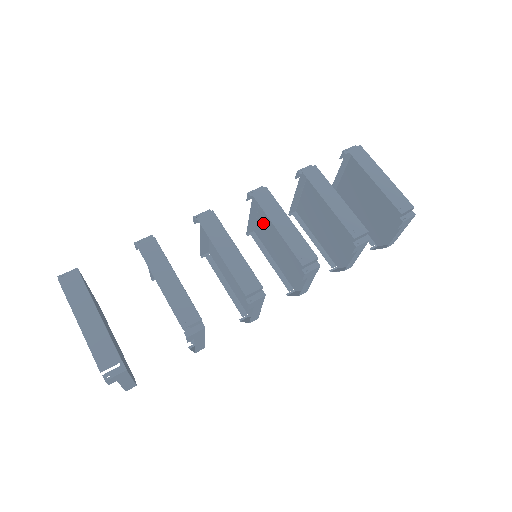
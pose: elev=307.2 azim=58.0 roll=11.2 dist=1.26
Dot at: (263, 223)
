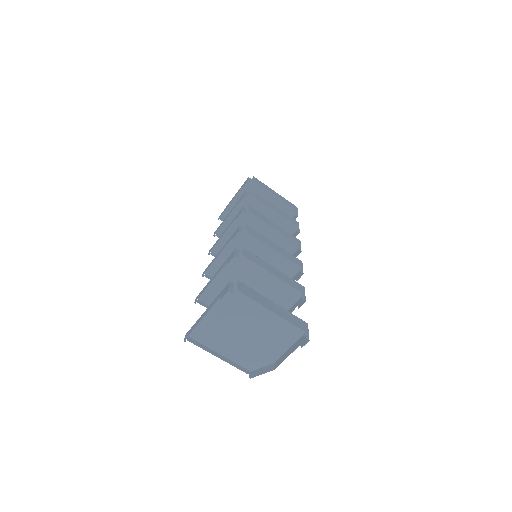
Dot at: occluded
